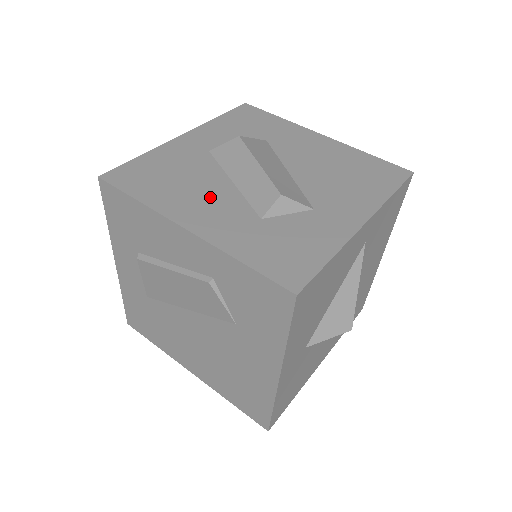
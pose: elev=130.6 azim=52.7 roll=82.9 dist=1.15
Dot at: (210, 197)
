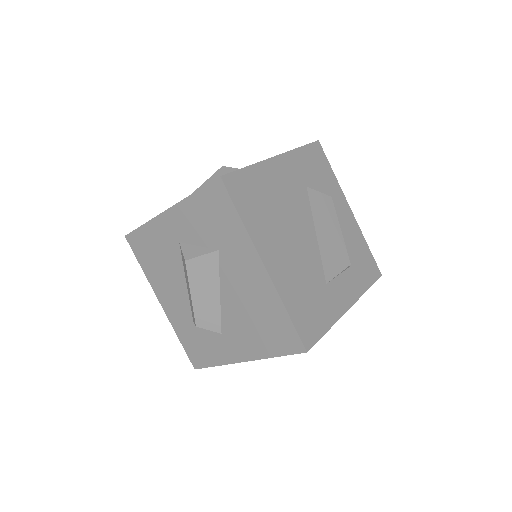
Dot at: (173, 289)
